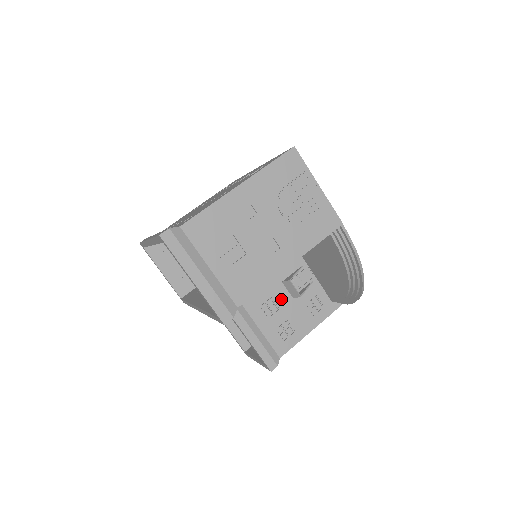
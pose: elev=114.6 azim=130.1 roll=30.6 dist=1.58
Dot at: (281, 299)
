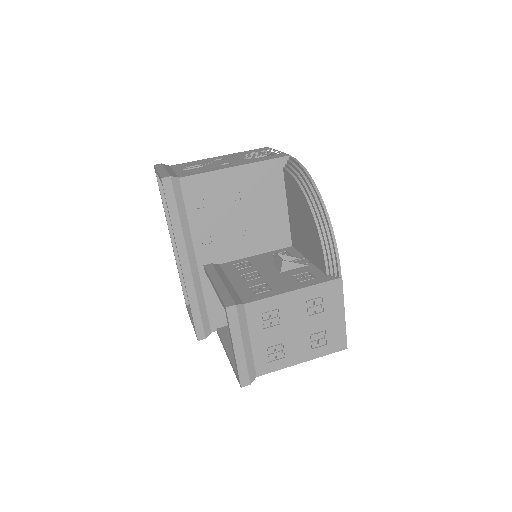
Dot at: (267, 273)
